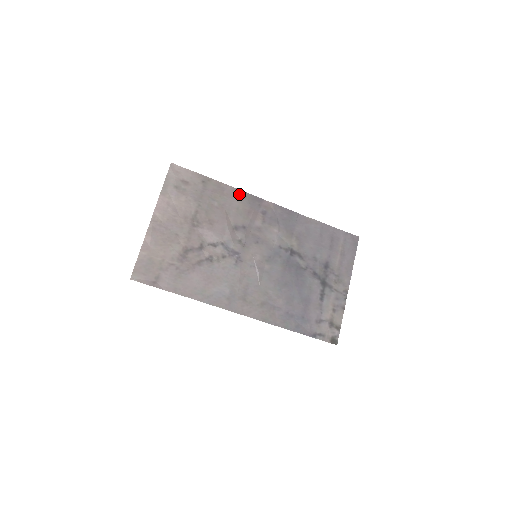
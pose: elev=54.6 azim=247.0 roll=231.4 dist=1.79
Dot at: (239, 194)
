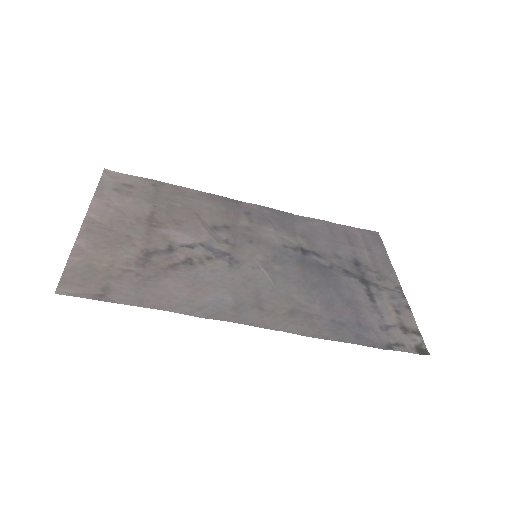
Dot at: (207, 196)
